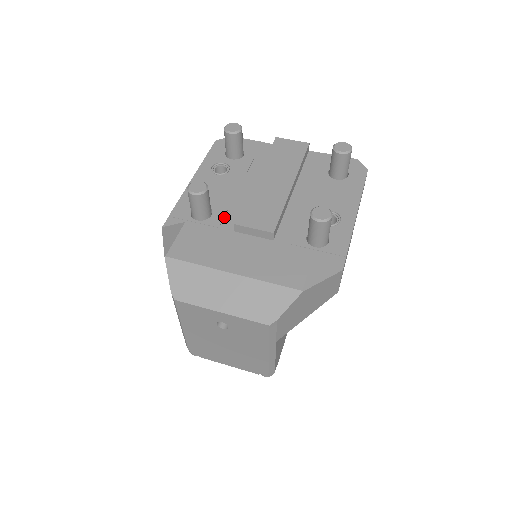
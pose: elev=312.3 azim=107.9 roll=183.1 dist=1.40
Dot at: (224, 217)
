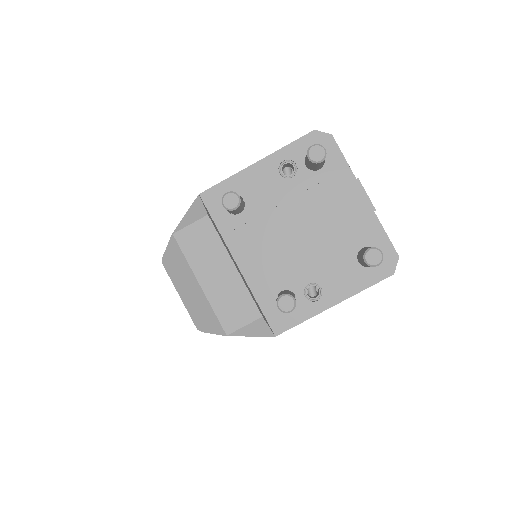
Dot at: (246, 223)
